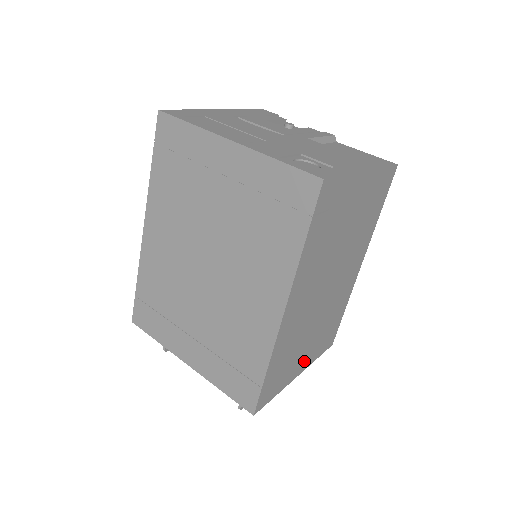
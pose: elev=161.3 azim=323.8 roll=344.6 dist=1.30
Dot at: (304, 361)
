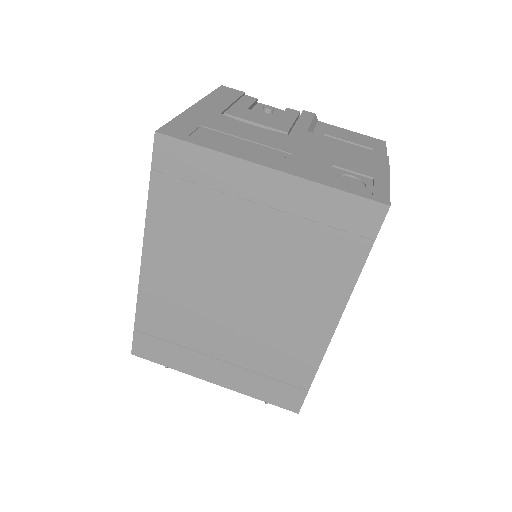
Dot at: occluded
